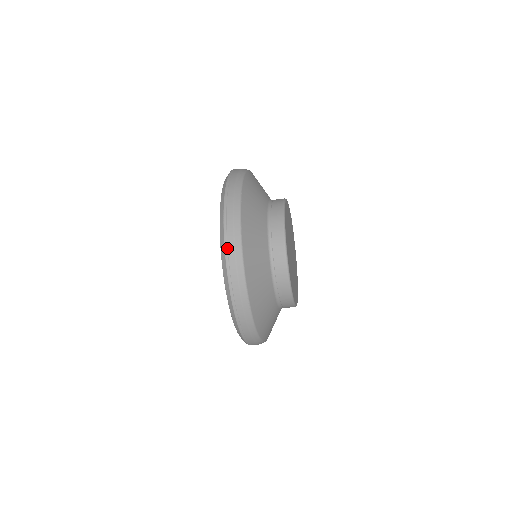
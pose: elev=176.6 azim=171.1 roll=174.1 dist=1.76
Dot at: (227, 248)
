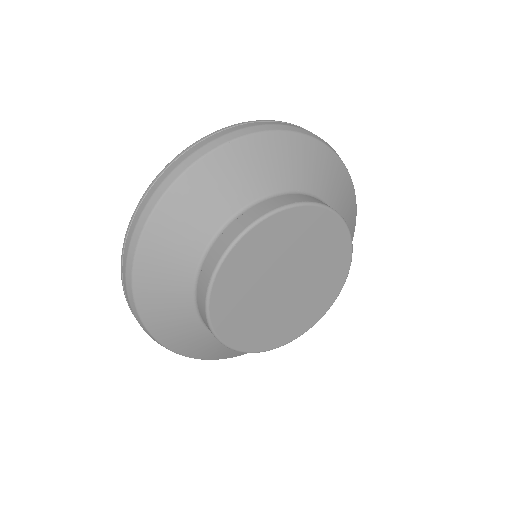
Dot at: (149, 189)
